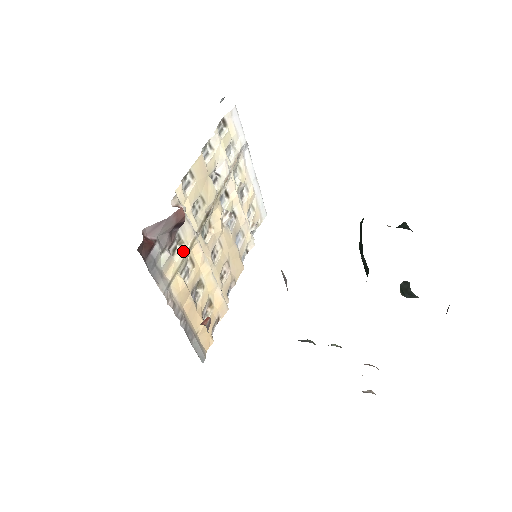
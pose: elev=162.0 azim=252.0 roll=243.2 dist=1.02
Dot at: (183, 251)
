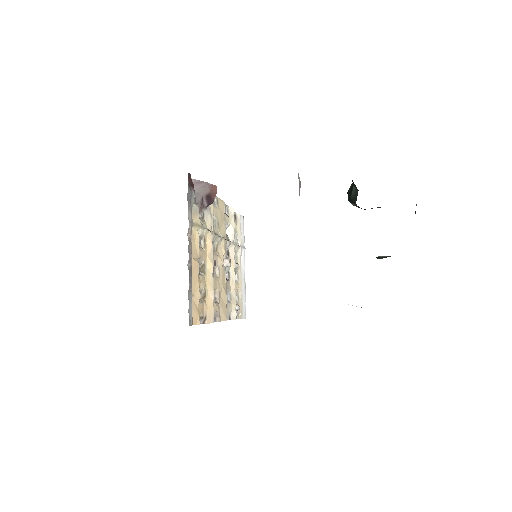
Dot at: (203, 225)
